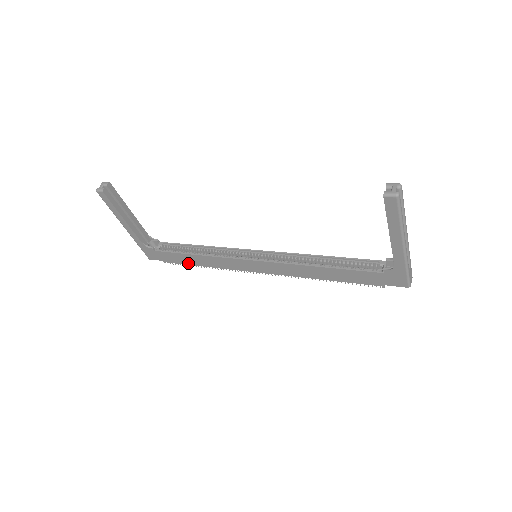
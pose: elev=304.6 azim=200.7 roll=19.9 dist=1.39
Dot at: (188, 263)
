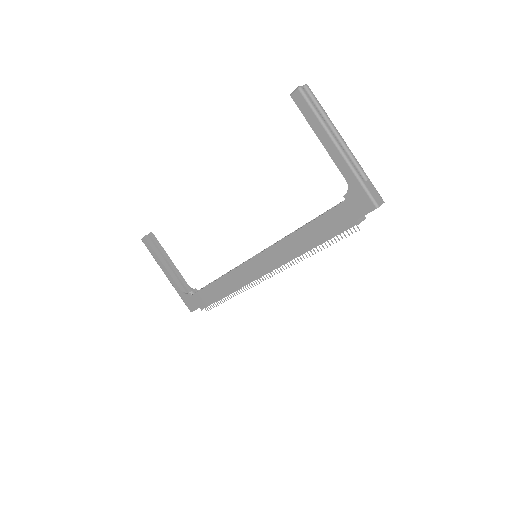
Dot at: (215, 298)
